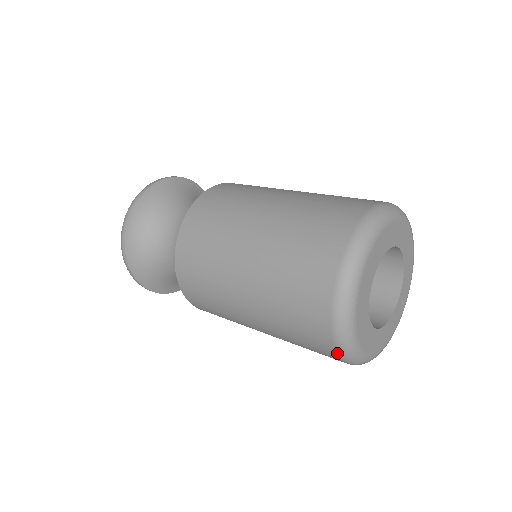
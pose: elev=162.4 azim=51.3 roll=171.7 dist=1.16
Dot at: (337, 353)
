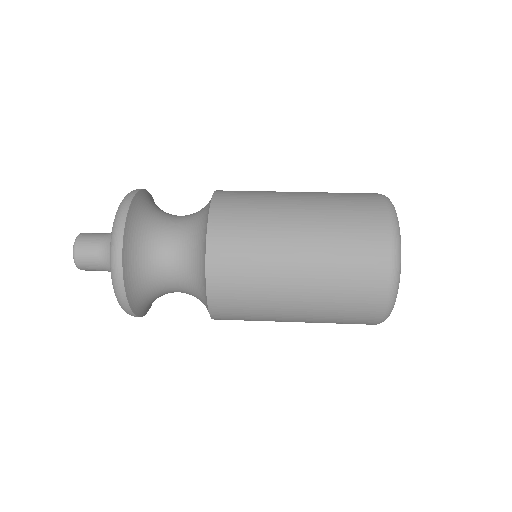
Dot at: occluded
